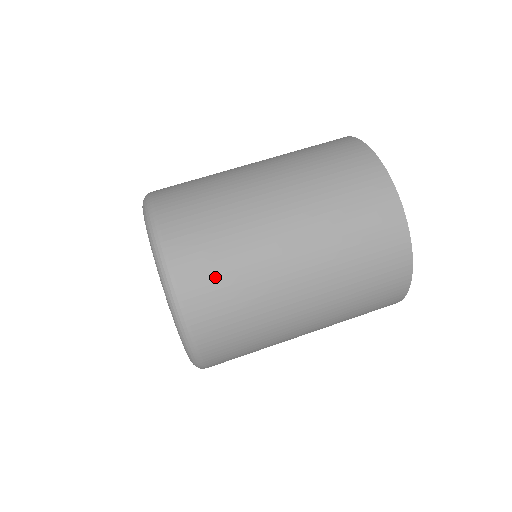
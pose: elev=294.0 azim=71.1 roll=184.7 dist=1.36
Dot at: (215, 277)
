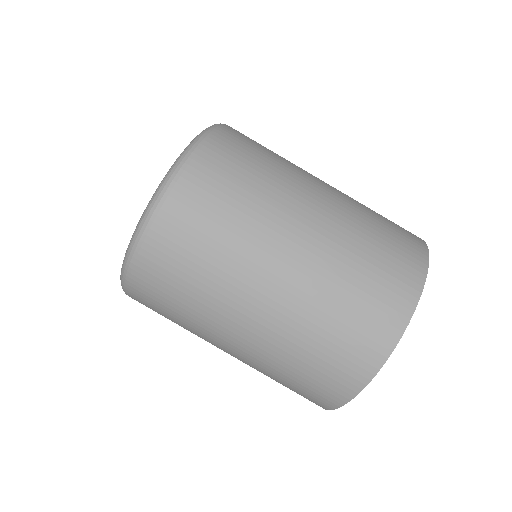
Dot at: (166, 289)
